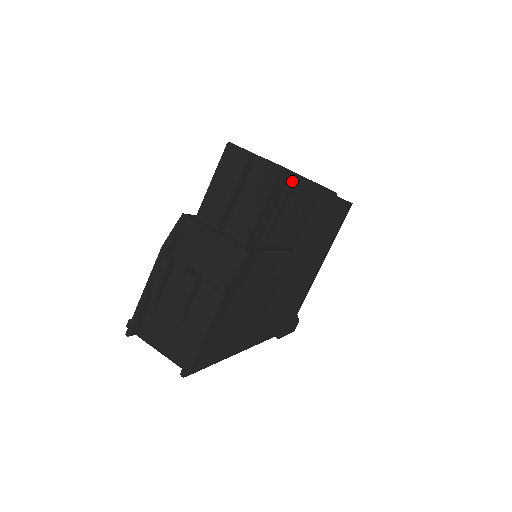
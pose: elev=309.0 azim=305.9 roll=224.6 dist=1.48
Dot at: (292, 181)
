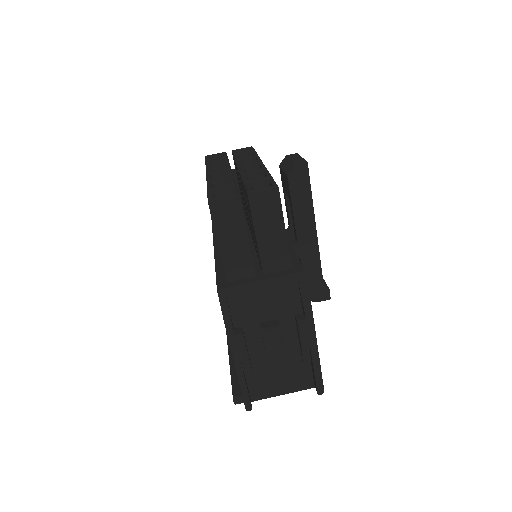
Dot at: occluded
